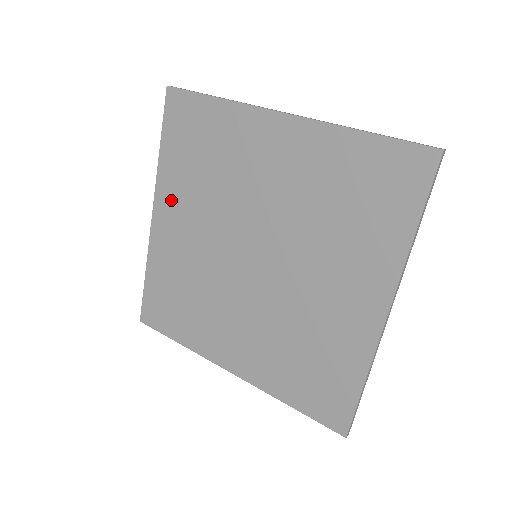
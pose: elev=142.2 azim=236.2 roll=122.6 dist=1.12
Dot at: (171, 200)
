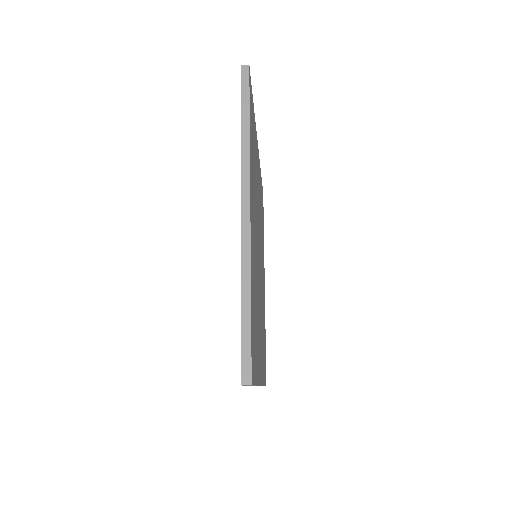
Dot at: occluded
